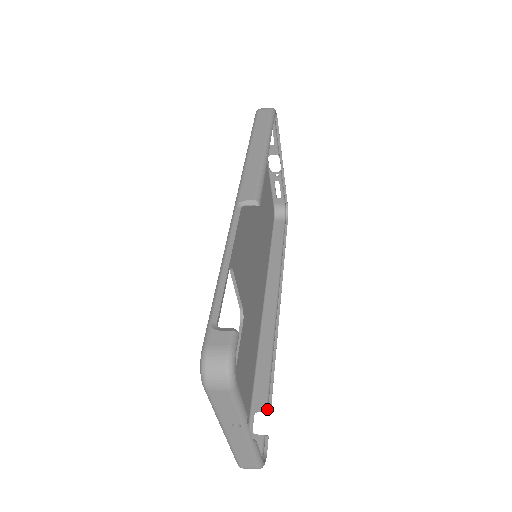
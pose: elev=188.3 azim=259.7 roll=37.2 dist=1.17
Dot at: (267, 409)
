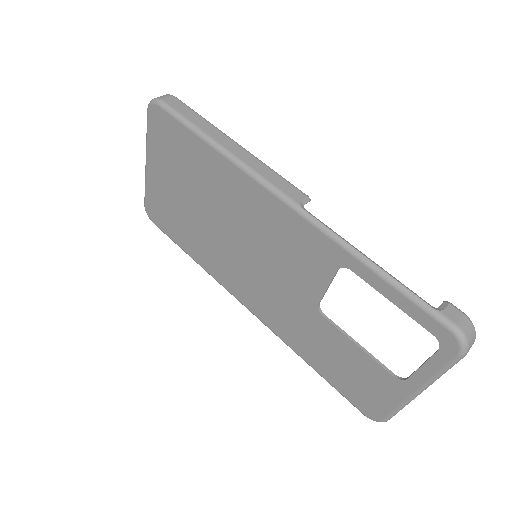
Dot at: occluded
